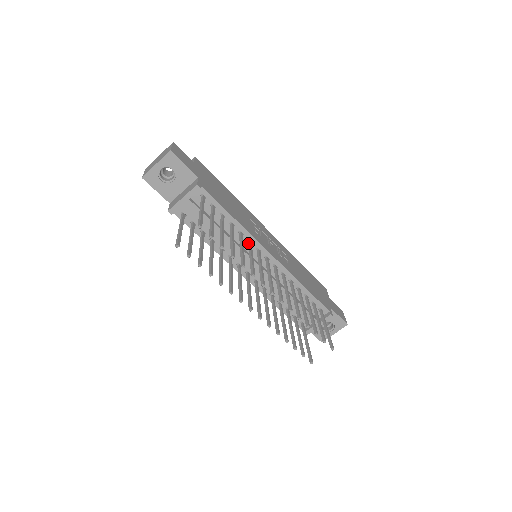
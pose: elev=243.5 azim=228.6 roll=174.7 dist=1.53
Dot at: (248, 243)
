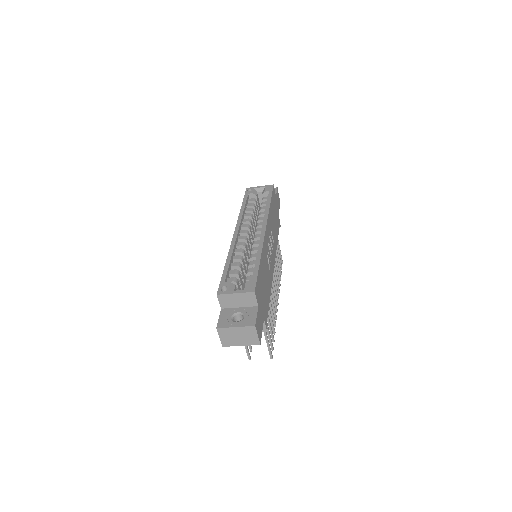
Dot at: occluded
